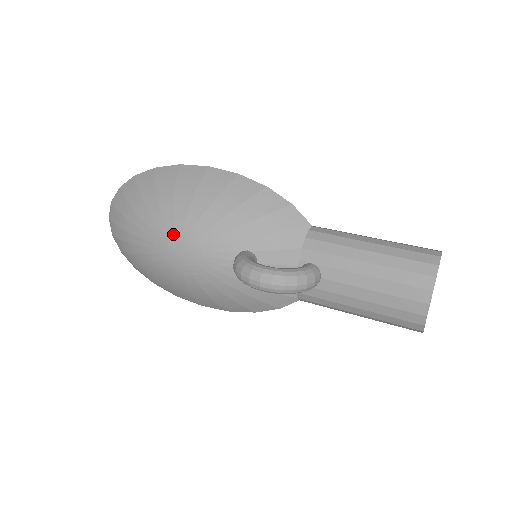
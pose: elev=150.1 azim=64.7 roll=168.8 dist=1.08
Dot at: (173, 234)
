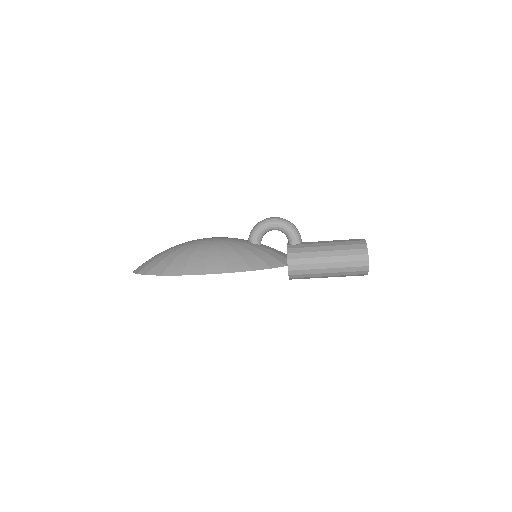
Dot at: occluded
